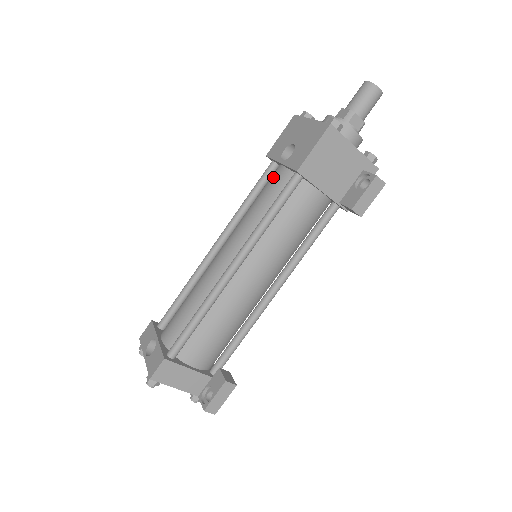
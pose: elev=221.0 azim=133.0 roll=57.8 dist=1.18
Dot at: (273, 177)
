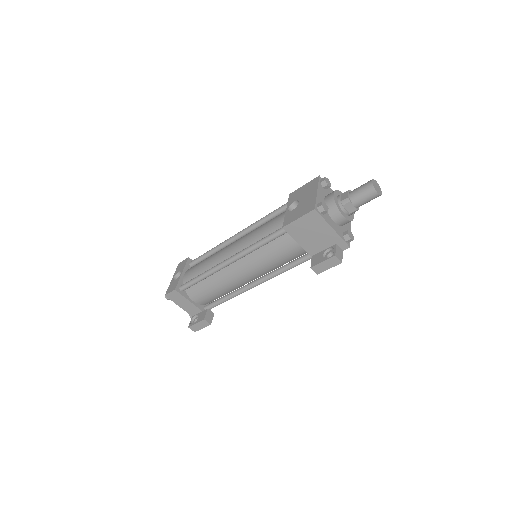
Dot at: (280, 216)
